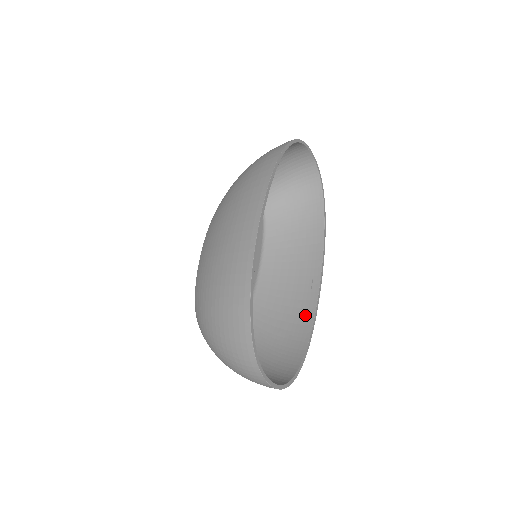
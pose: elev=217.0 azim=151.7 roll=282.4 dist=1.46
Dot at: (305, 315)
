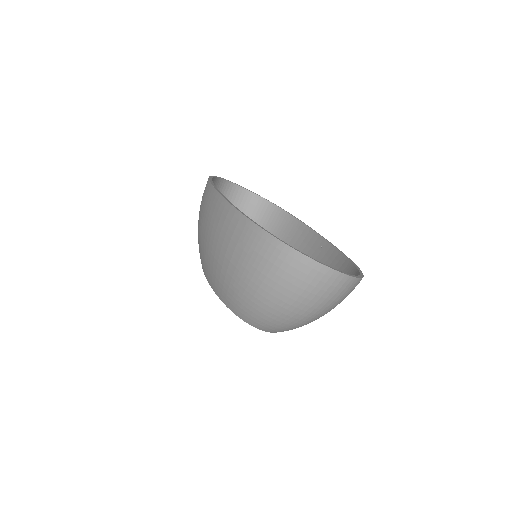
Dot at: (336, 263)
